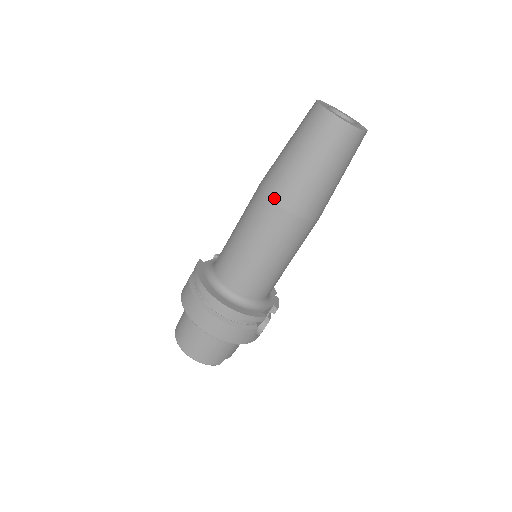
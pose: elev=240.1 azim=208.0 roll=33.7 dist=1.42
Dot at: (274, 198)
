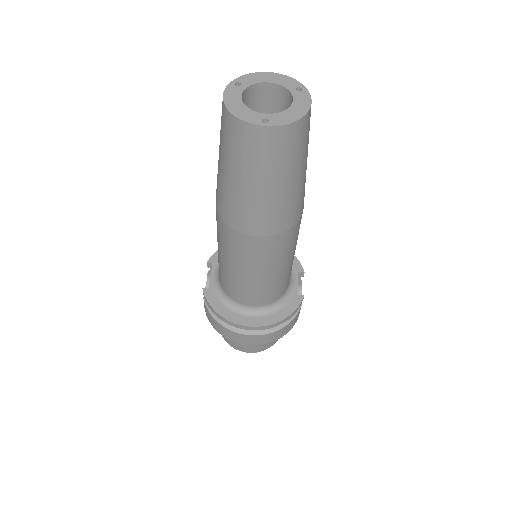
Dot at: (253, 233)
